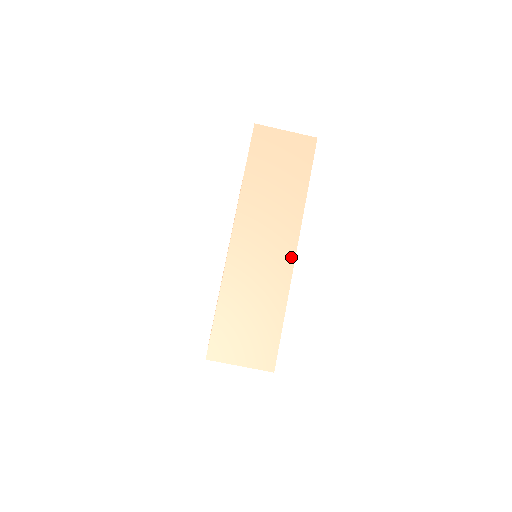
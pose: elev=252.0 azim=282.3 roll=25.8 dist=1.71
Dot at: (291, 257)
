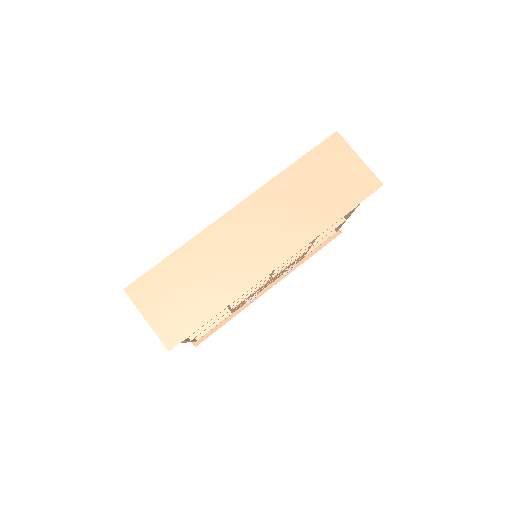
Dot at: (270, 266)
